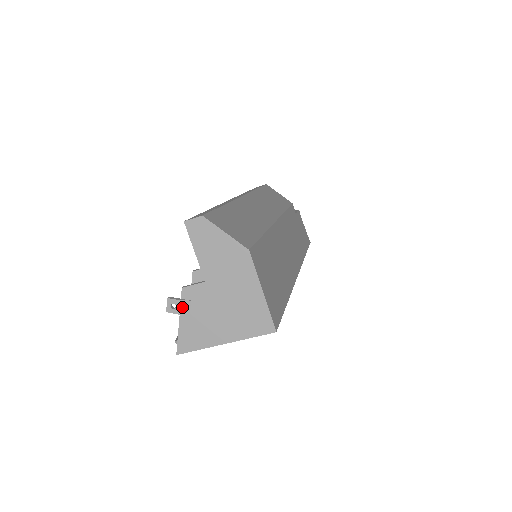
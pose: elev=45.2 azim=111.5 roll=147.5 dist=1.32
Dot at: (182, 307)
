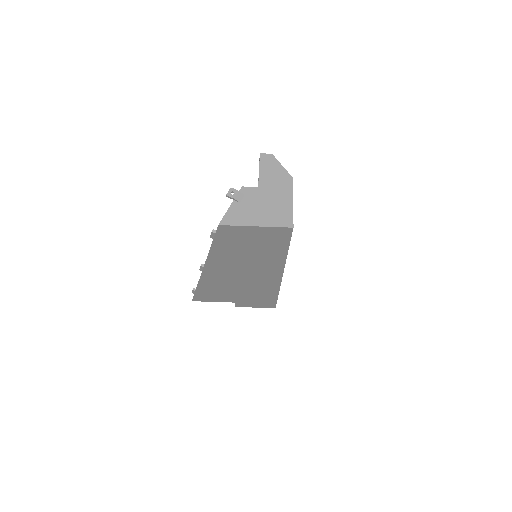
Dot at: (238, 196)
